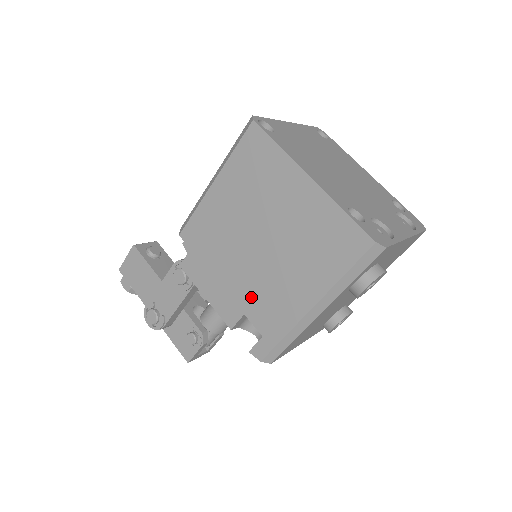
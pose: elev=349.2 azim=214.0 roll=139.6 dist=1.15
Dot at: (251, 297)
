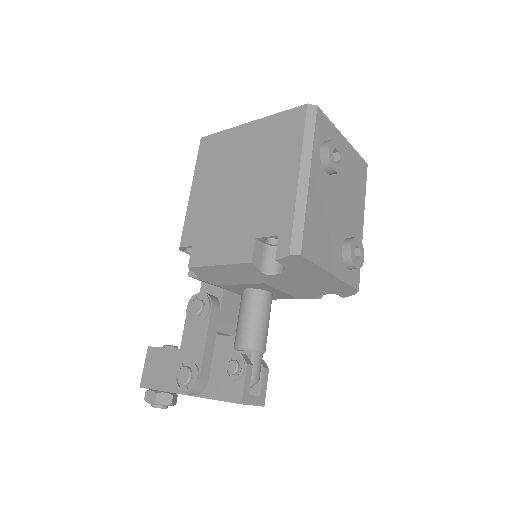
Dot at: (253, 221)
